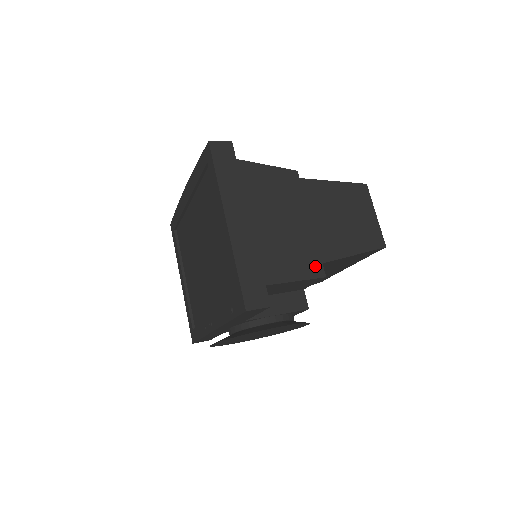
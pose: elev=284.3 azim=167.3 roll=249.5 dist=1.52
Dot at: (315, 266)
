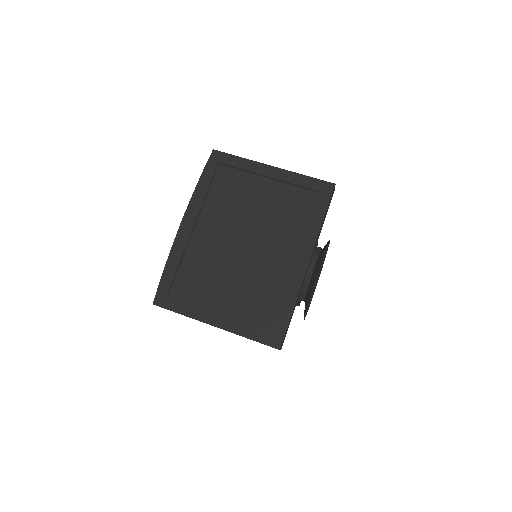
Dot at: occluded
